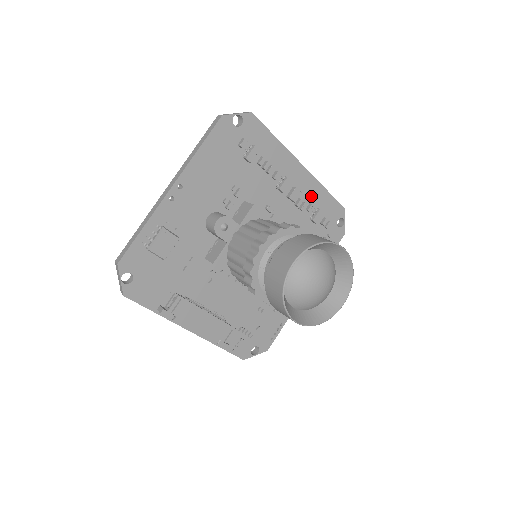
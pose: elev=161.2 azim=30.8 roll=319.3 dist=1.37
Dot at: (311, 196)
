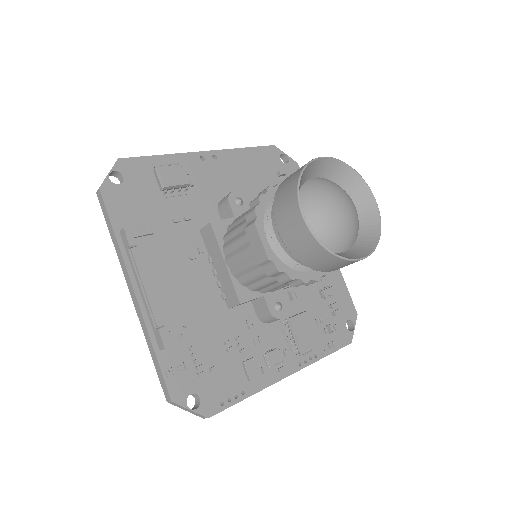
Dot at: occluded
